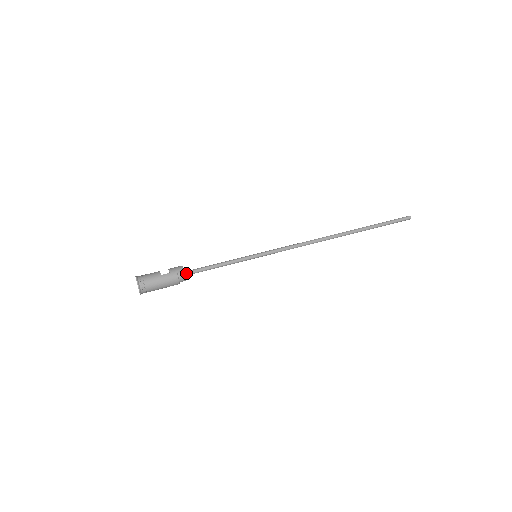
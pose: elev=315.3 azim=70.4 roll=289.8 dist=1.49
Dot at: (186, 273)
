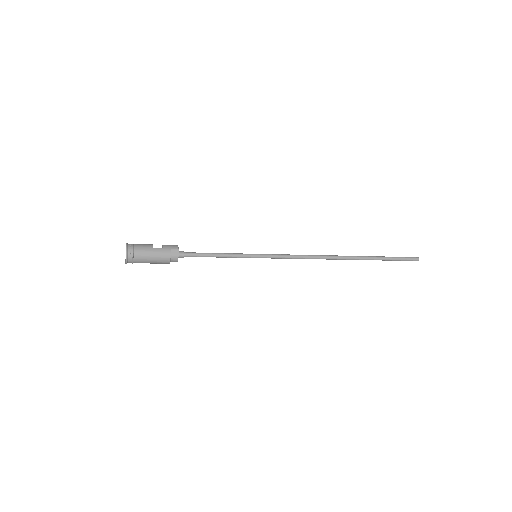
Dot at: (180, 253)
